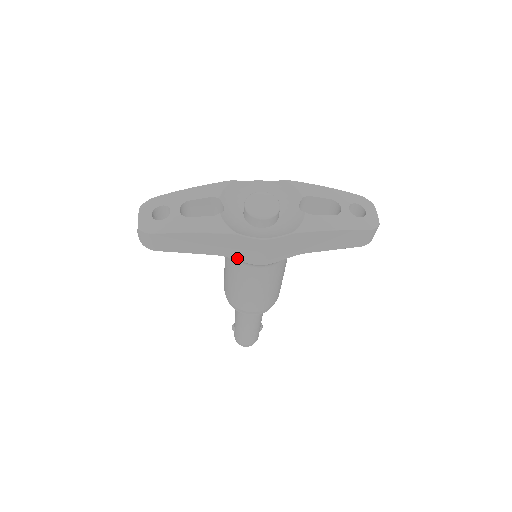
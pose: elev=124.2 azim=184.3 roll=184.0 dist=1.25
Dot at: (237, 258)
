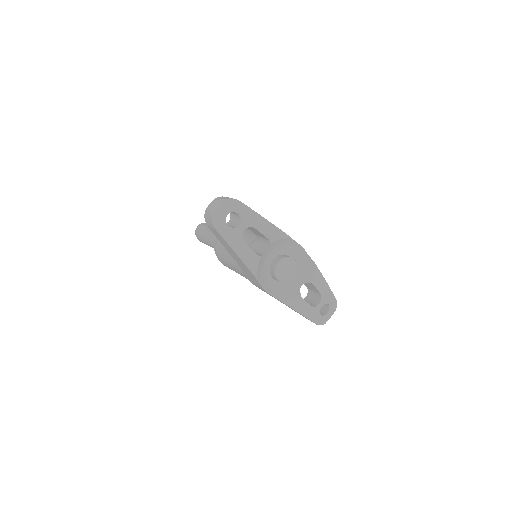
Dot at: (244, 272)
